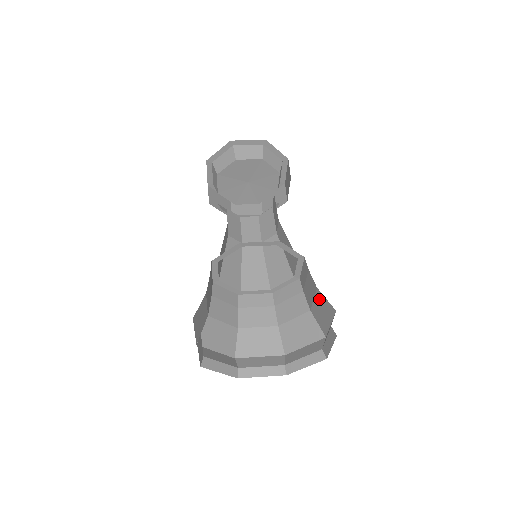
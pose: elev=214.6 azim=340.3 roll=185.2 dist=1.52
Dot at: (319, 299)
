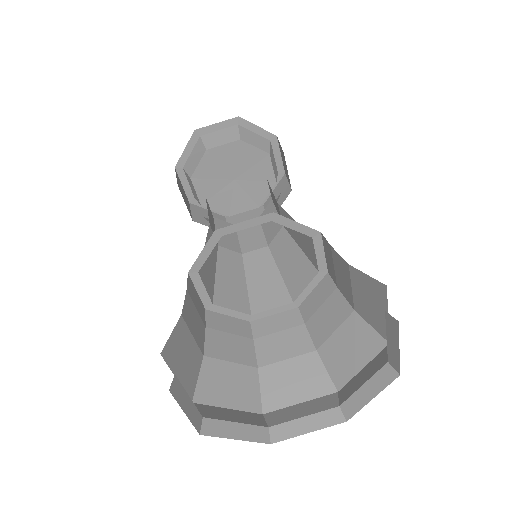
Dot at: occluded
